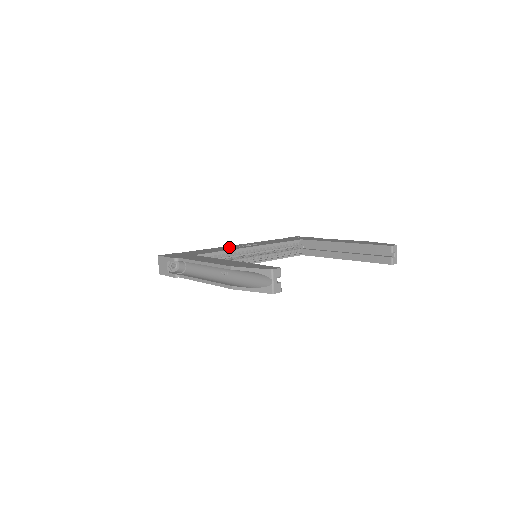
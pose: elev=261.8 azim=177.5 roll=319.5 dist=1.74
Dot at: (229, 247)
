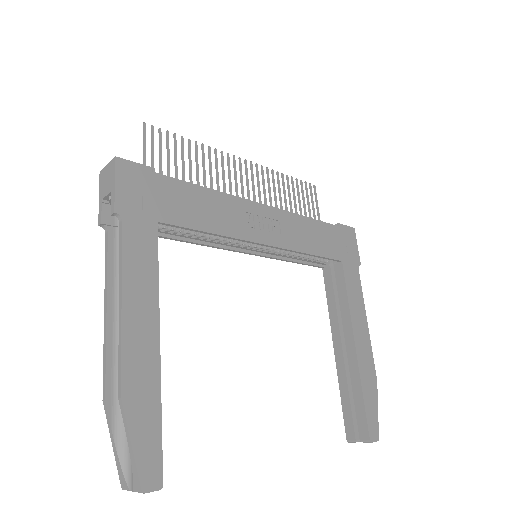
Dot at: (239, 214)
